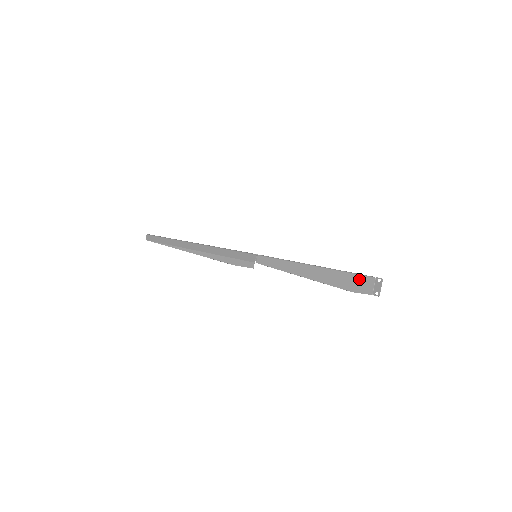
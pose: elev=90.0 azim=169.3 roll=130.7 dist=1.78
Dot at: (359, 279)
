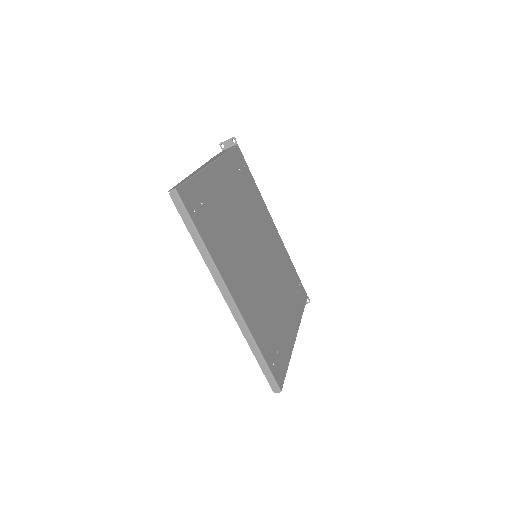
Dot at: occluded
